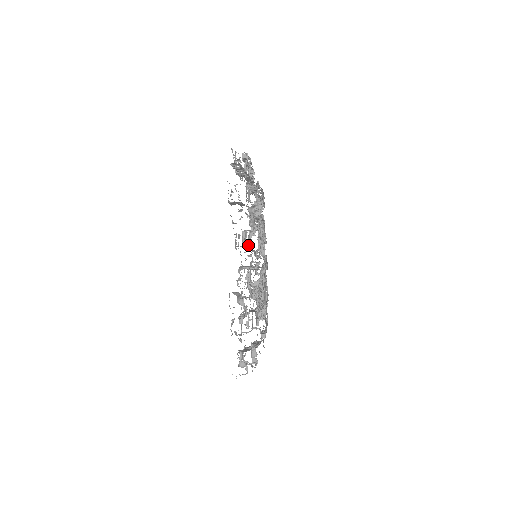
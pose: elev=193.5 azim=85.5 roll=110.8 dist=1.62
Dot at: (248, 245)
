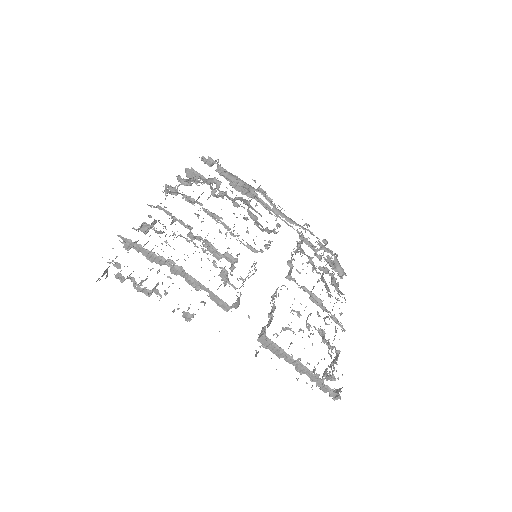
Dot at: occluded
